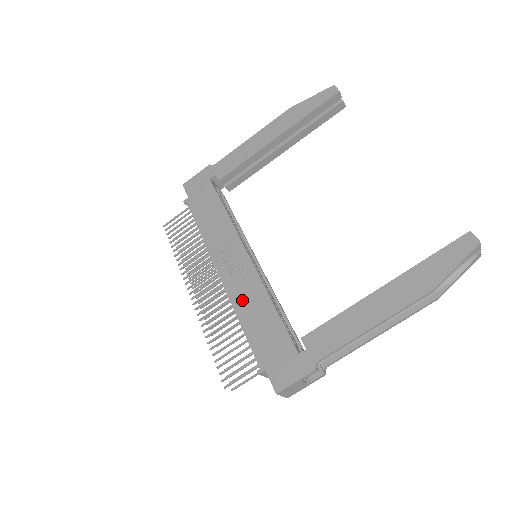
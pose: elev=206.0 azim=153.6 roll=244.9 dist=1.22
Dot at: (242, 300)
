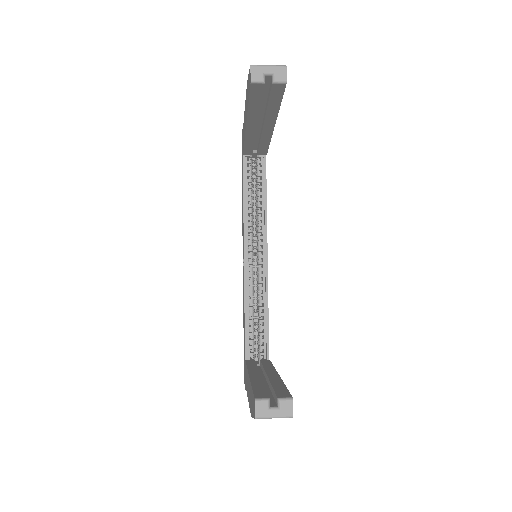
Dot at: (243, 296)
